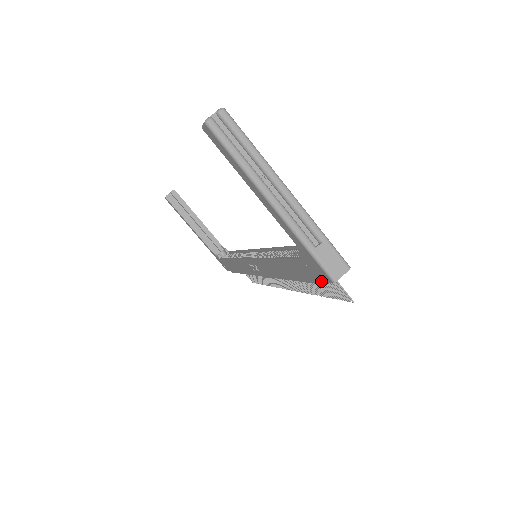
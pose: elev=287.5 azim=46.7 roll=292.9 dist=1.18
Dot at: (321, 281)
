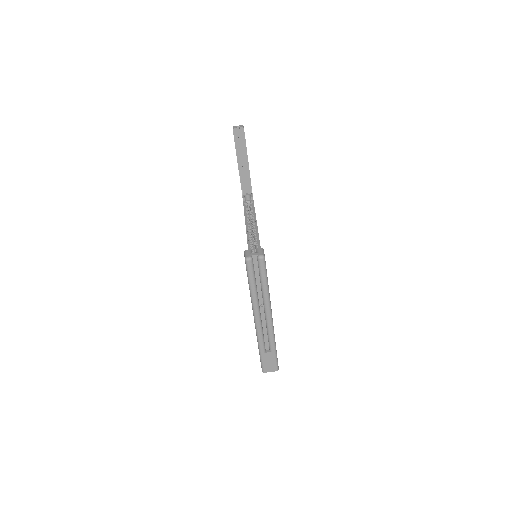
Dot at: occluded
